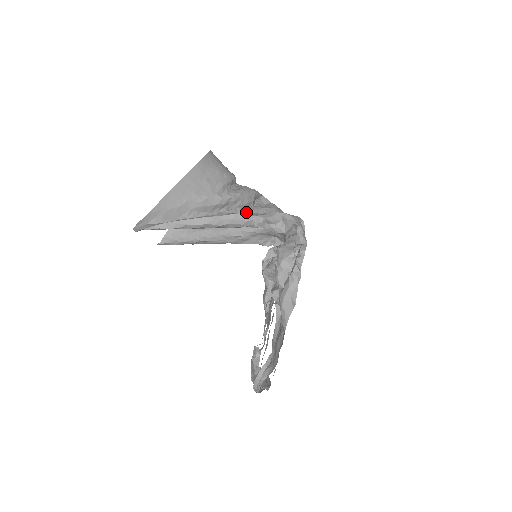
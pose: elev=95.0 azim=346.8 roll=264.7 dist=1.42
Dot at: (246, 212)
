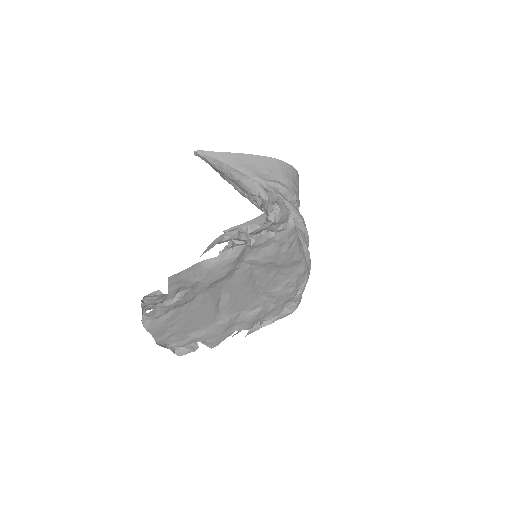
Dot at: occluded
